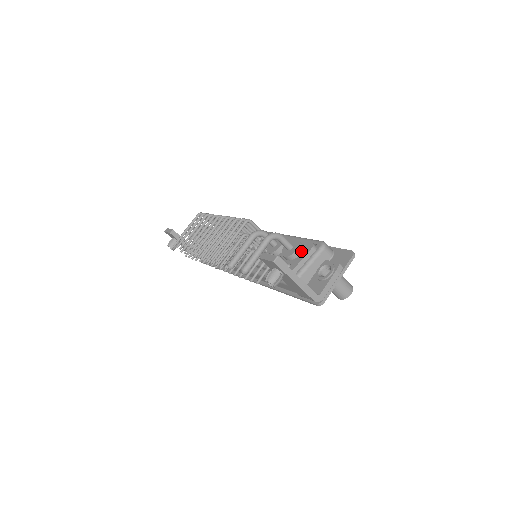
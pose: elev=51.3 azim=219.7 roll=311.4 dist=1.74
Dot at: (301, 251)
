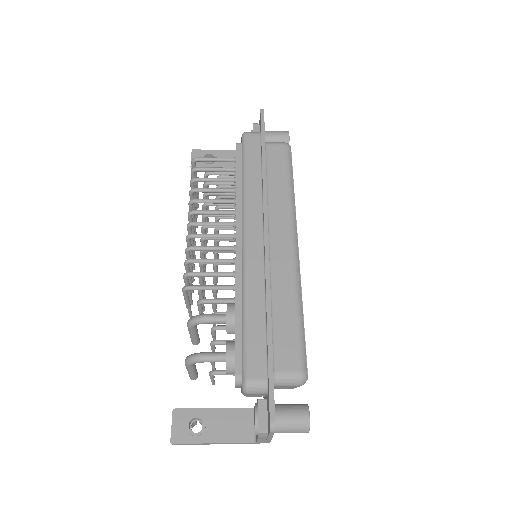
Dot at: (233, 372)
